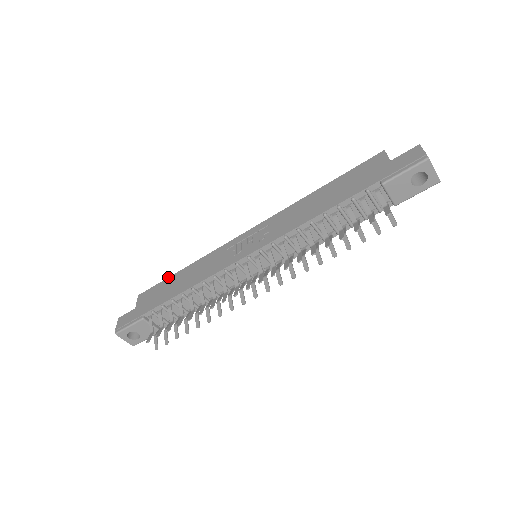
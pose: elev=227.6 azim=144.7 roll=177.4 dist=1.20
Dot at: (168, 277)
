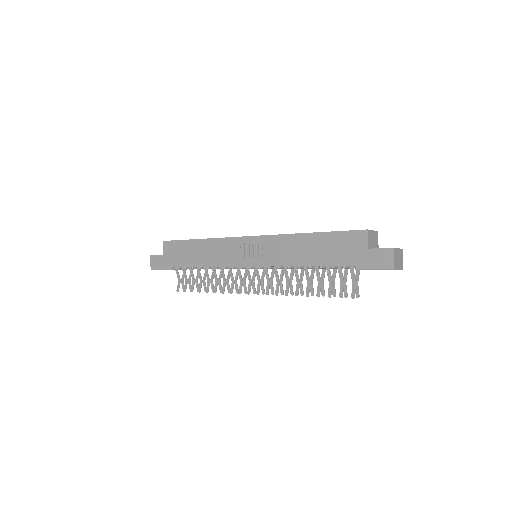
Dot at: (186, 240)
